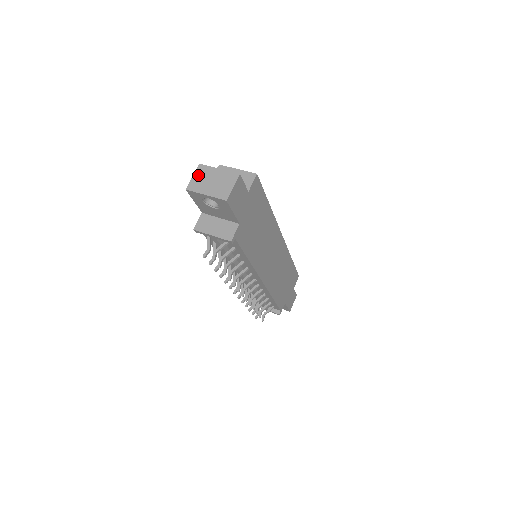
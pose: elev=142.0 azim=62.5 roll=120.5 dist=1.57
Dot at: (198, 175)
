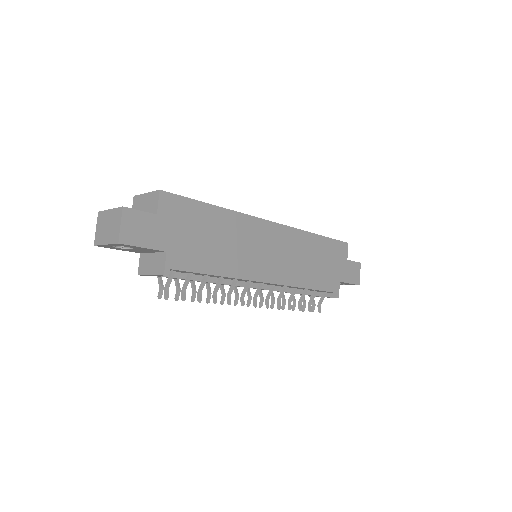
Dot at: (98, 225)
